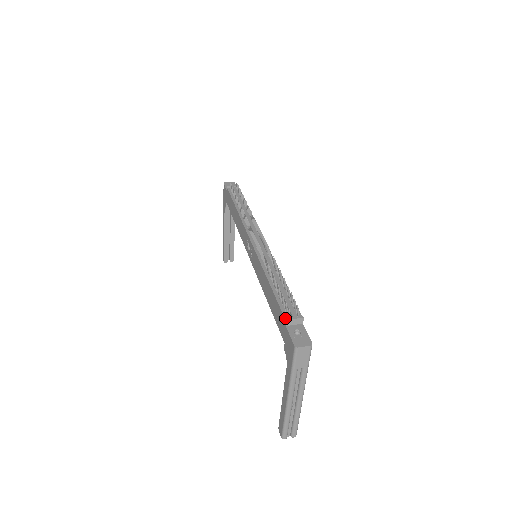
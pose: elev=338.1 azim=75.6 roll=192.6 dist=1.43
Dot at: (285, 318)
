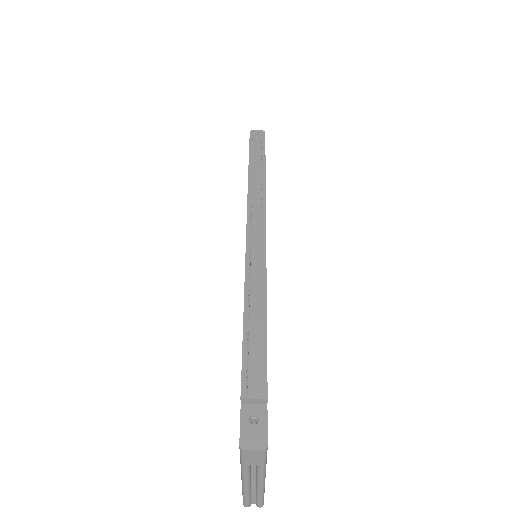
Dot at: (241, 393)
